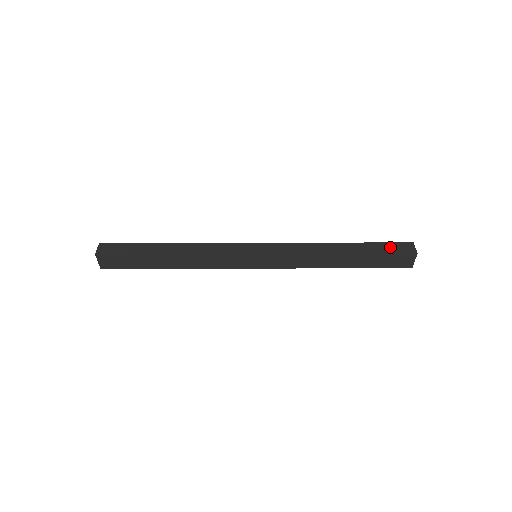
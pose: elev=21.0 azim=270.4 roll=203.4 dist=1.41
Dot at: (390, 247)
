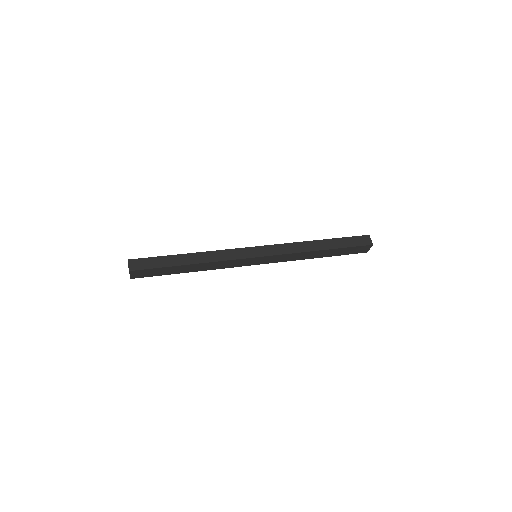
Dot at: (354, 241)
